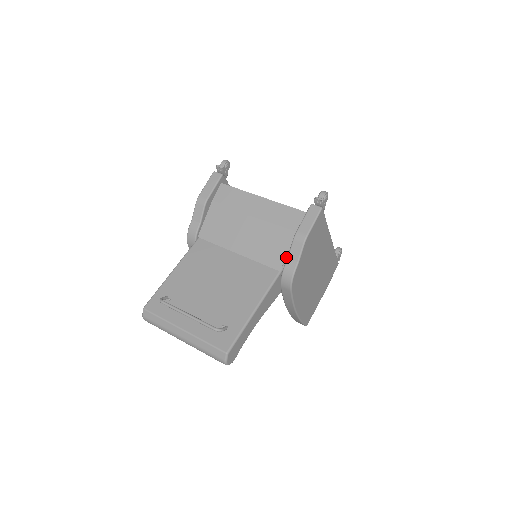
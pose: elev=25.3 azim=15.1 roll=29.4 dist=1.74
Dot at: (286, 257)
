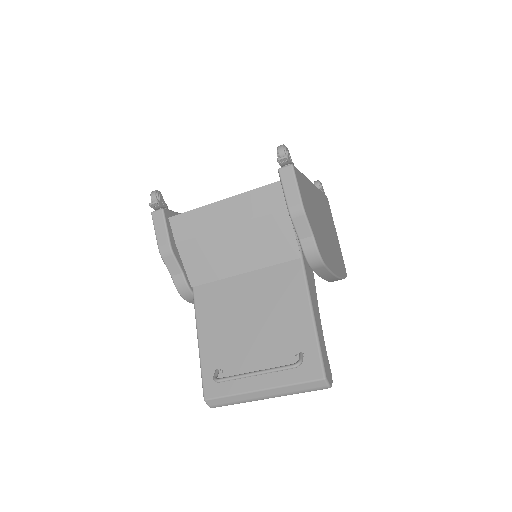
Dot at: occluded
